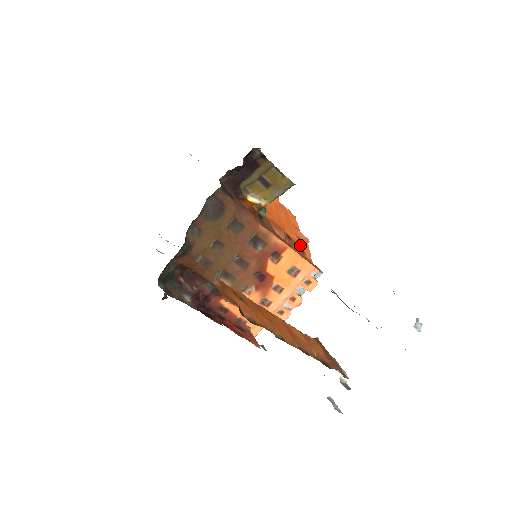
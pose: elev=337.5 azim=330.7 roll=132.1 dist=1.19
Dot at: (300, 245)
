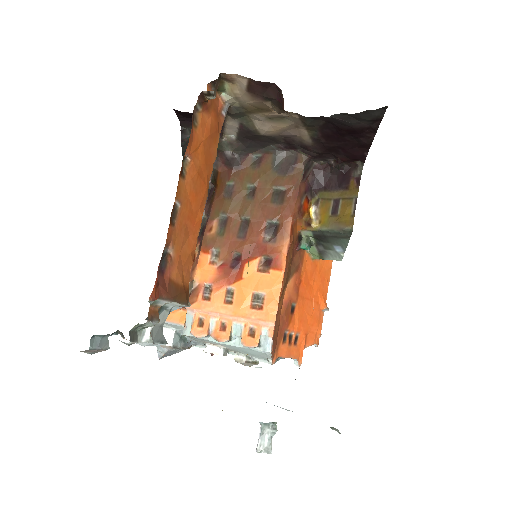
Dot at: (290, 337)
